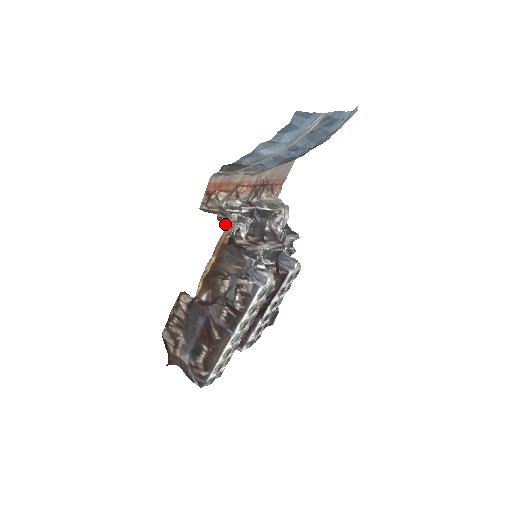
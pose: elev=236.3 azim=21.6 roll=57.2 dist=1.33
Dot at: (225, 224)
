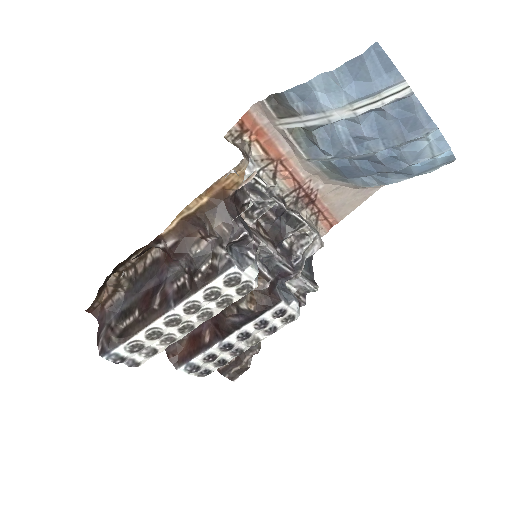
Dot at: occluded
